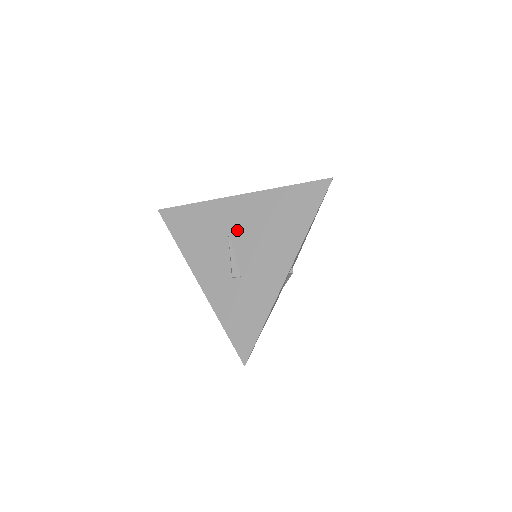
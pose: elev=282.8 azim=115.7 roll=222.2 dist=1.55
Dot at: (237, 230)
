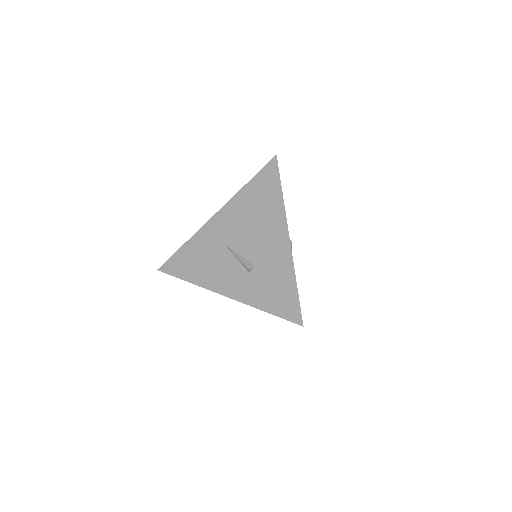
Dot at: (230, 237)
